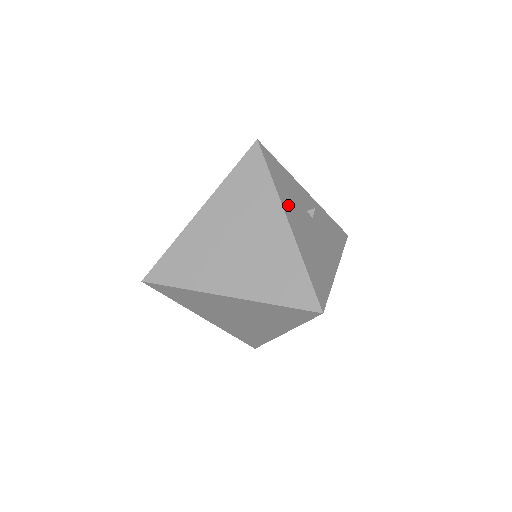
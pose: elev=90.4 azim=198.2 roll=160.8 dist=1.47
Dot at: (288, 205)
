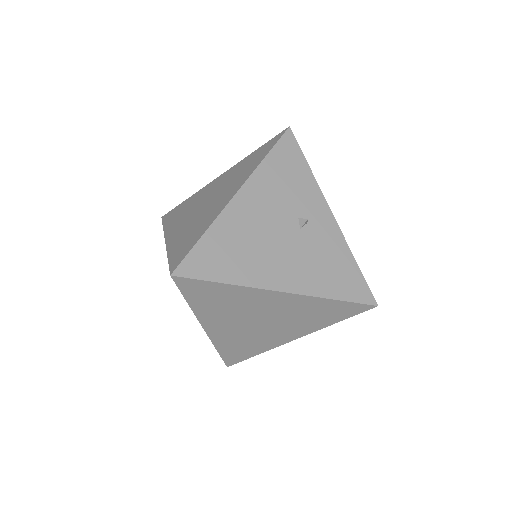
Dot at: (261, 188)
